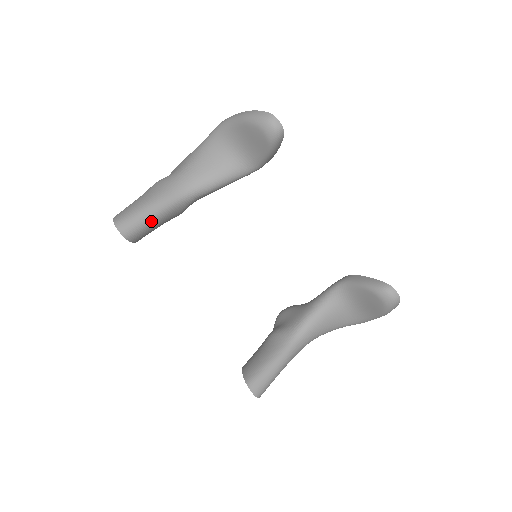
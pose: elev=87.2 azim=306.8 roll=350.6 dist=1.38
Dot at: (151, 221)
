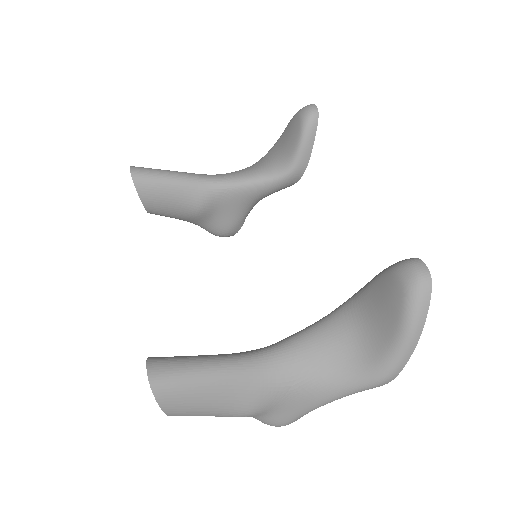
Dot at: (164, 178)
